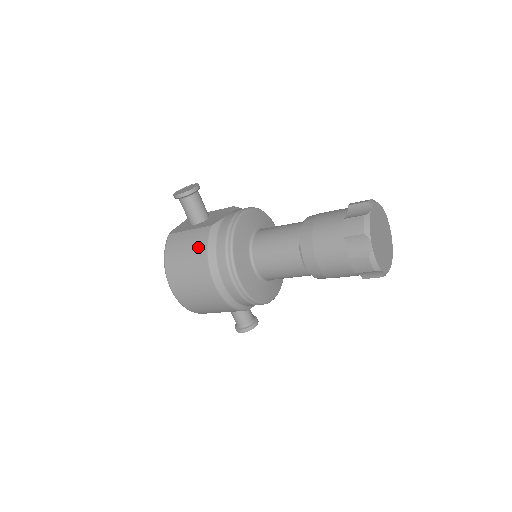
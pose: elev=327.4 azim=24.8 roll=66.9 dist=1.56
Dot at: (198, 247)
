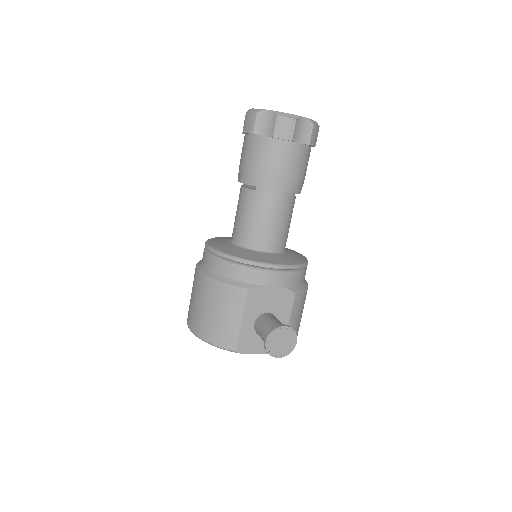
Dot at: occluded
